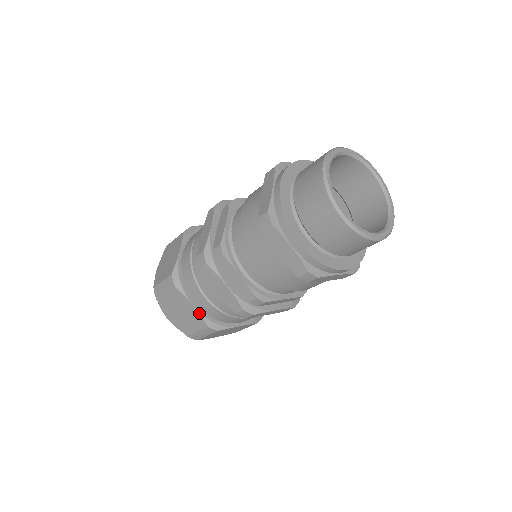
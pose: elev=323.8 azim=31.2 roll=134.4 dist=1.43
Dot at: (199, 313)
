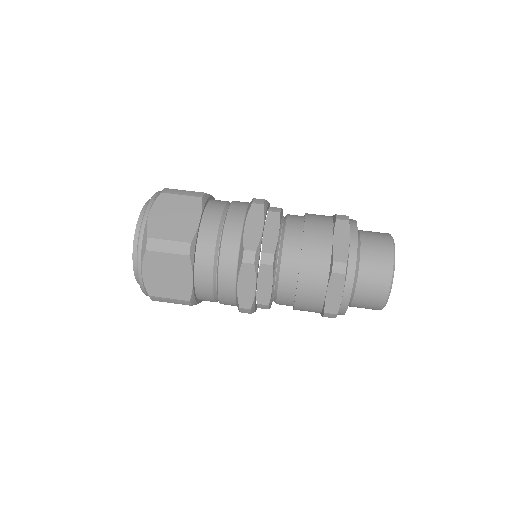
Dot at: (193, 288)
